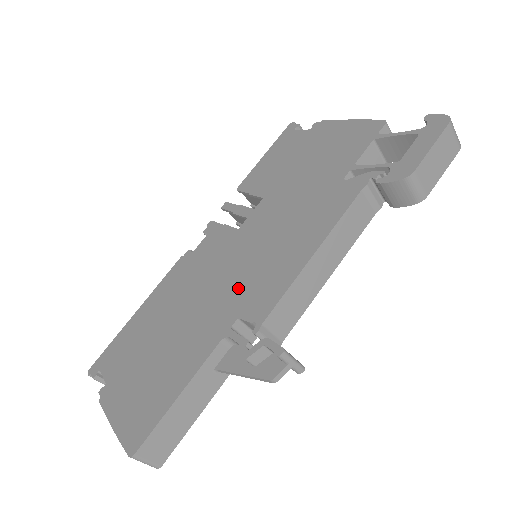
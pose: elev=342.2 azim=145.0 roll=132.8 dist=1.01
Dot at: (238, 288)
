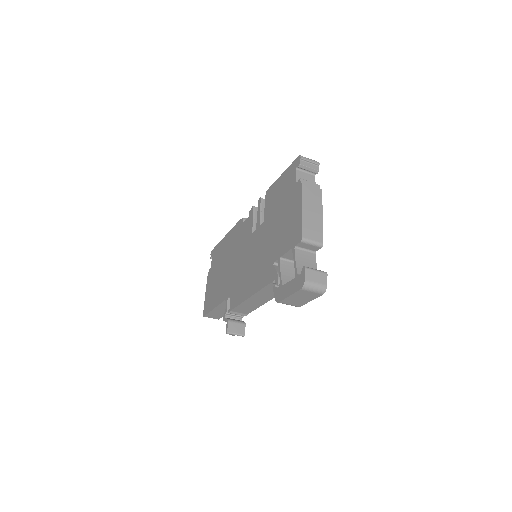
Dot at: (236, 278)
